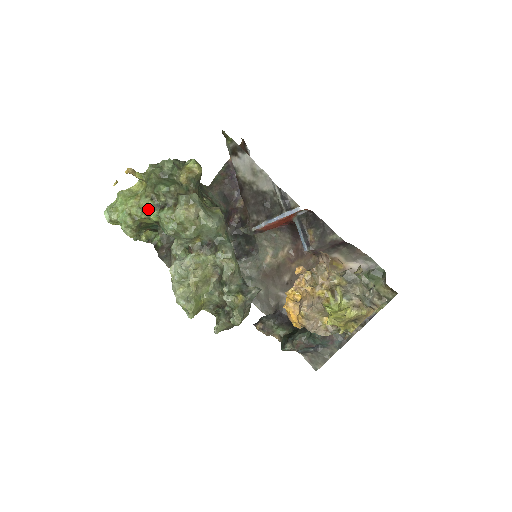
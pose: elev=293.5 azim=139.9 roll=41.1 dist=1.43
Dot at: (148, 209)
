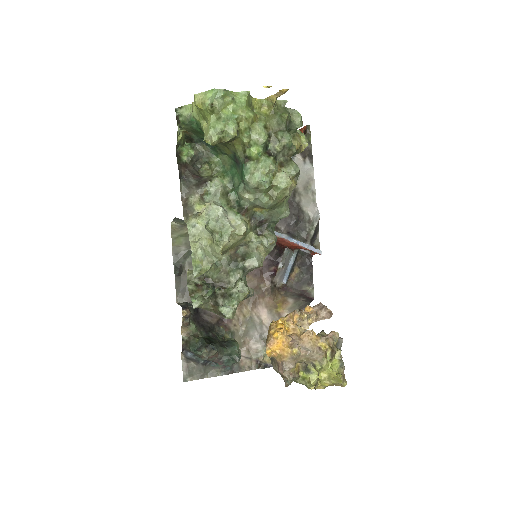
Dot at: (259, 141)
